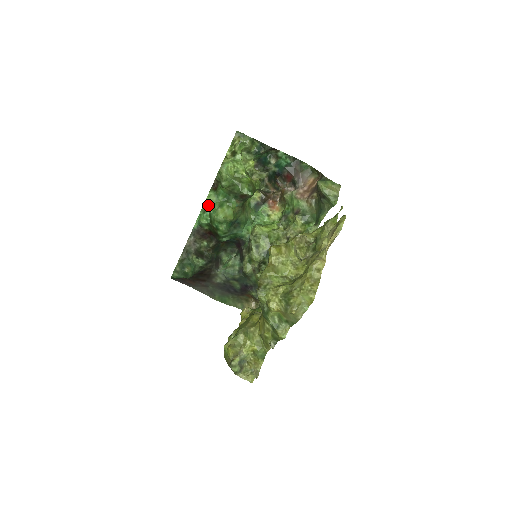
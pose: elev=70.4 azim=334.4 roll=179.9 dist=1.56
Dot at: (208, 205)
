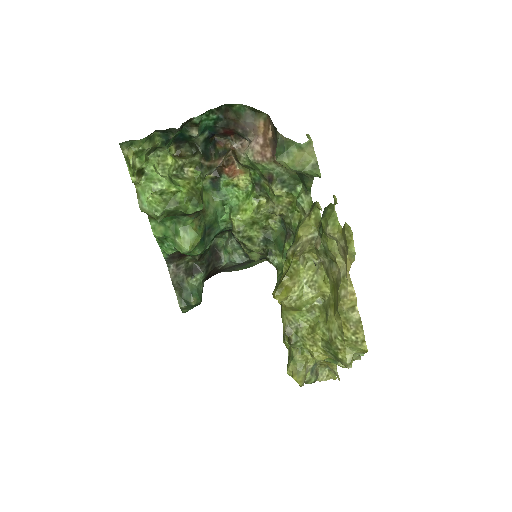
Dot at: (161, 238)
